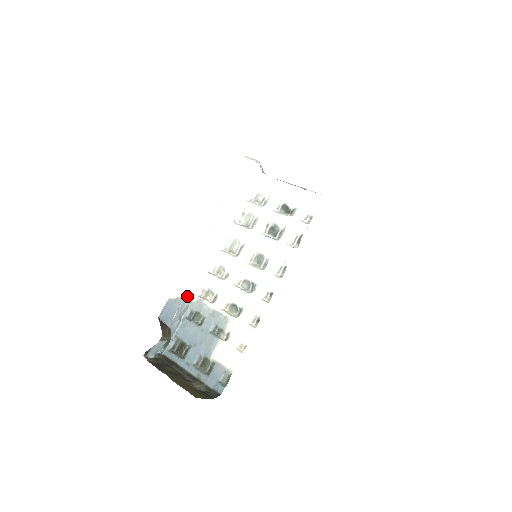
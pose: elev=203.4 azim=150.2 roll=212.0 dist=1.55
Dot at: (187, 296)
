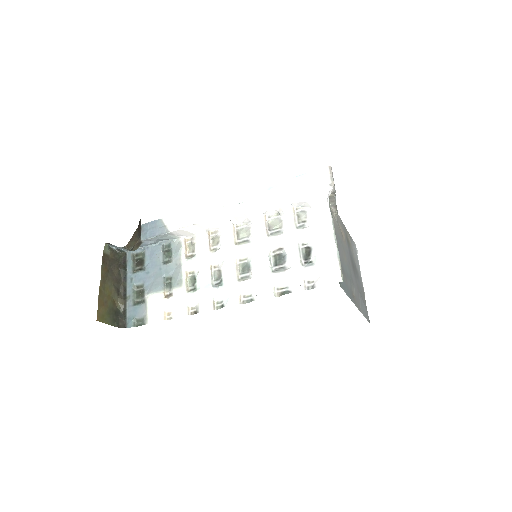
Dot at: (174, 232)
